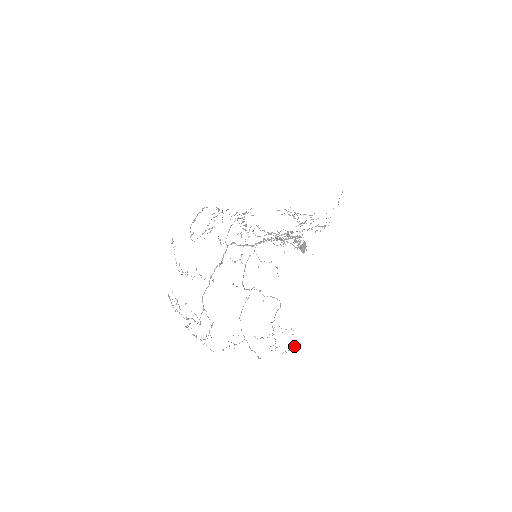
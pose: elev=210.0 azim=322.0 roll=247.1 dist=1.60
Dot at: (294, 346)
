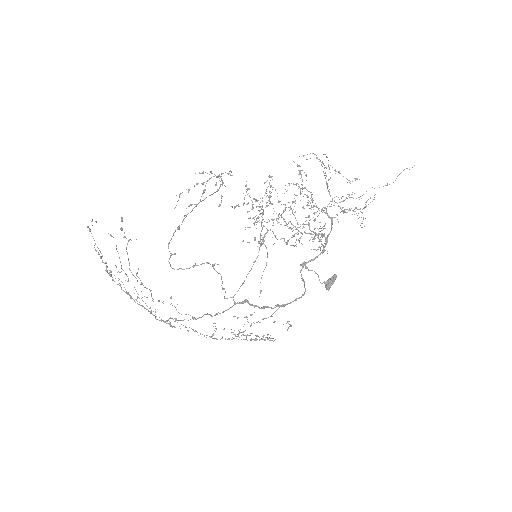
Dot at: (259, 322)
